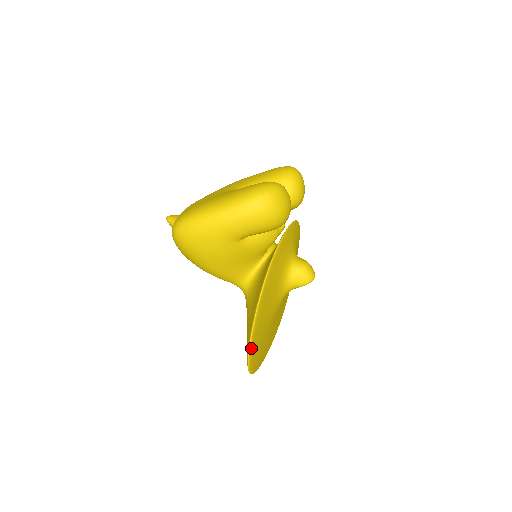
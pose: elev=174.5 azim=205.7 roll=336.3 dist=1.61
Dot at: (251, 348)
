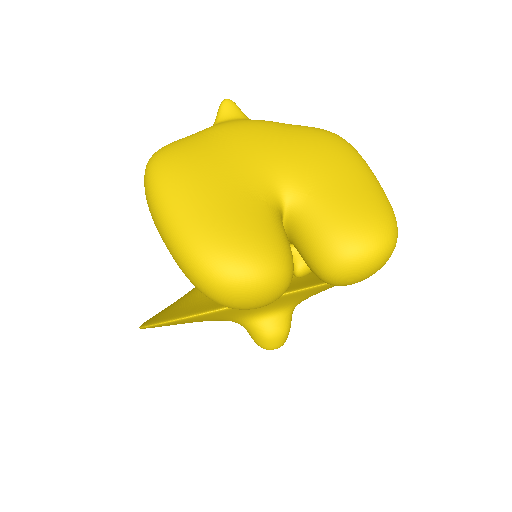
Dot at: occluded
